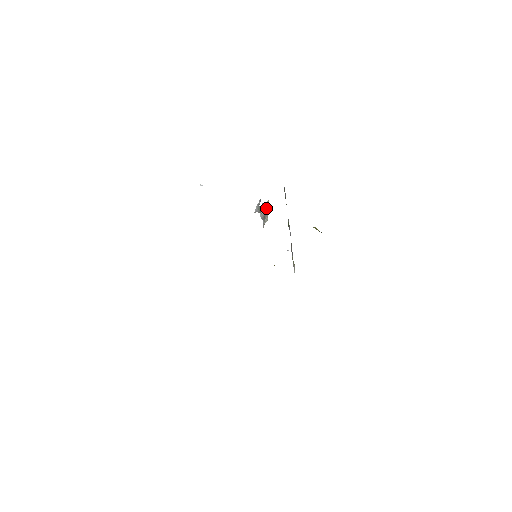
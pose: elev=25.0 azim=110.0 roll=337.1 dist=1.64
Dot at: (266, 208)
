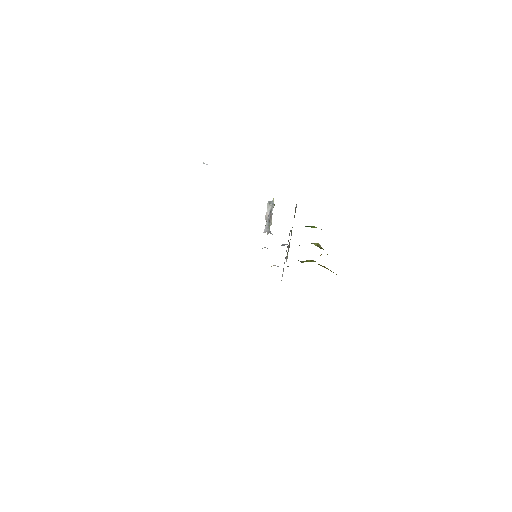
Dot at: (271, 209)
